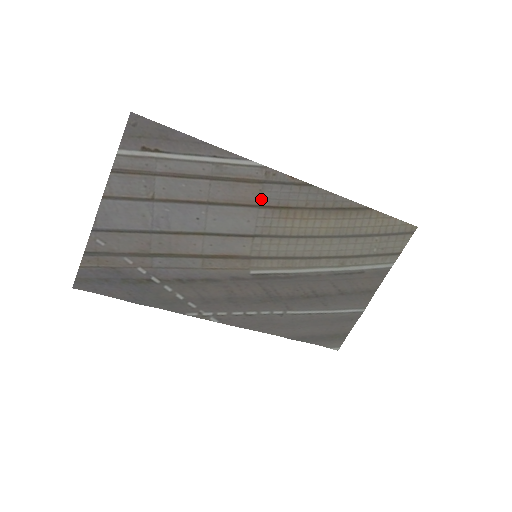
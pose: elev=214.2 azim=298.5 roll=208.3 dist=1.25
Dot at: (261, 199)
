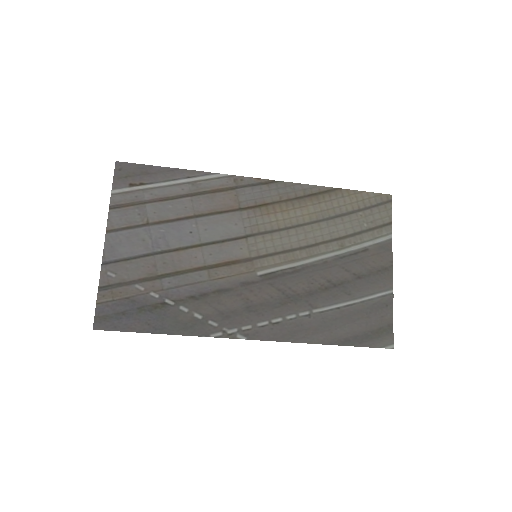
Dot at: (239, 203)
